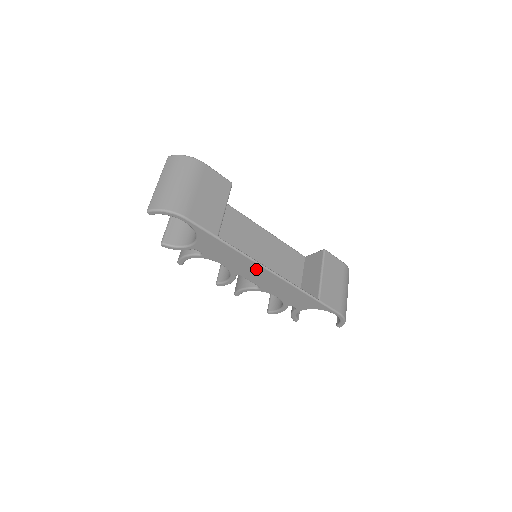
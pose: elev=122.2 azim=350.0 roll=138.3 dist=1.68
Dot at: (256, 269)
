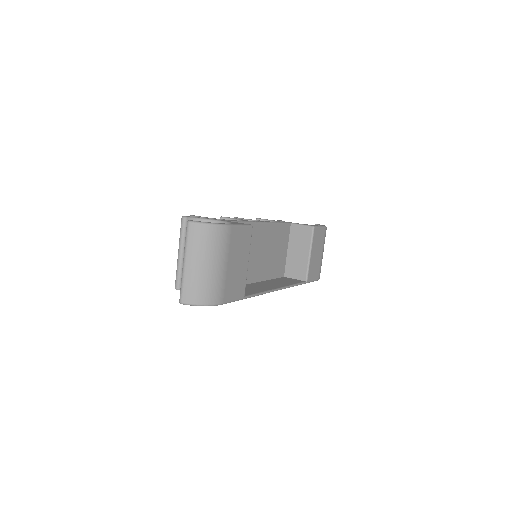
Dot at: occluded
